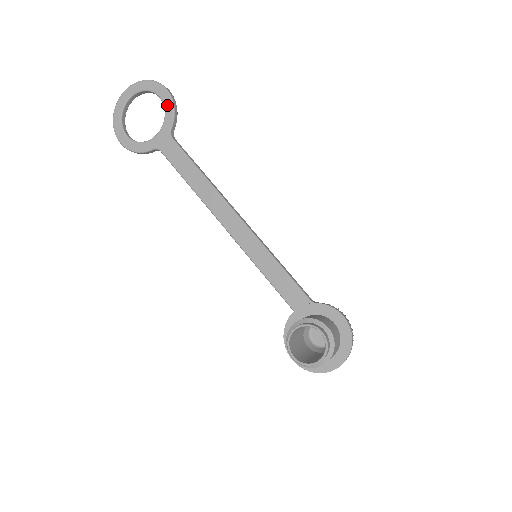
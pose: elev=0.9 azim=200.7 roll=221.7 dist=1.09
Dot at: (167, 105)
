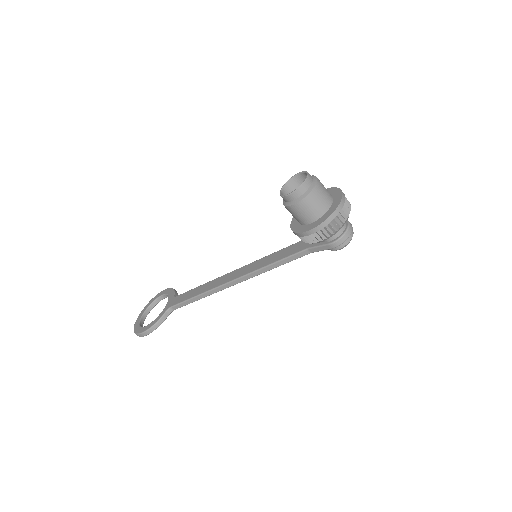
Dot at: (168, 292)
